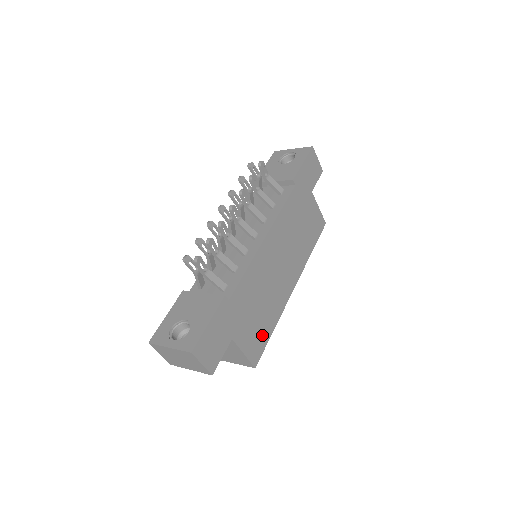
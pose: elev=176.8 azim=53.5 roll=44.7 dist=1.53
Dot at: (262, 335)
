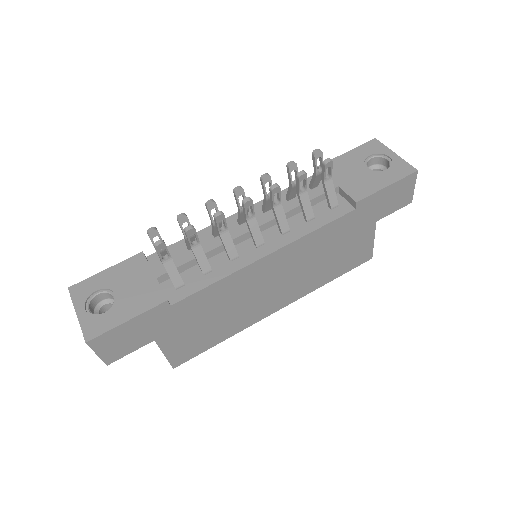
Dot at: (201, 343)
